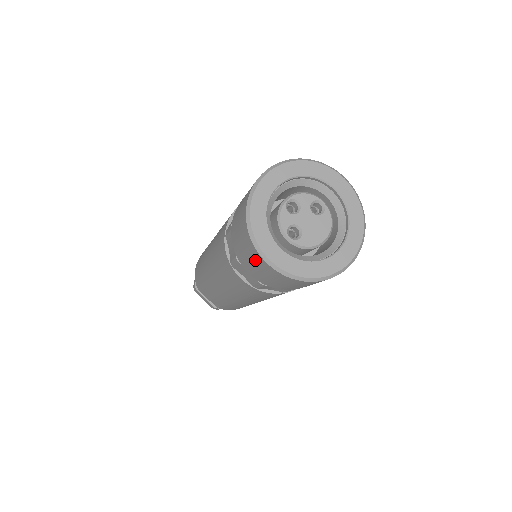
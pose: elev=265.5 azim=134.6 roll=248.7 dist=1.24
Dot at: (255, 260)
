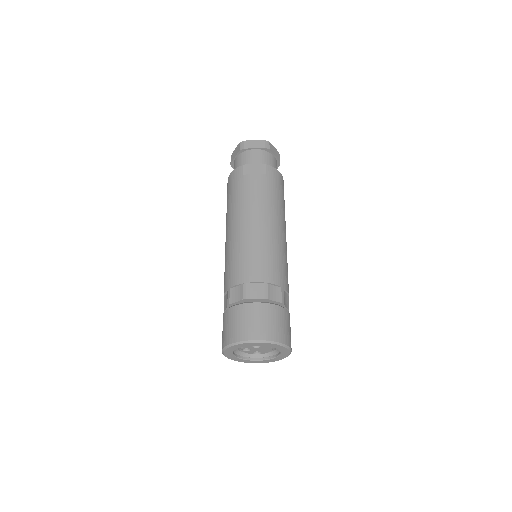
Dot at: occluded
